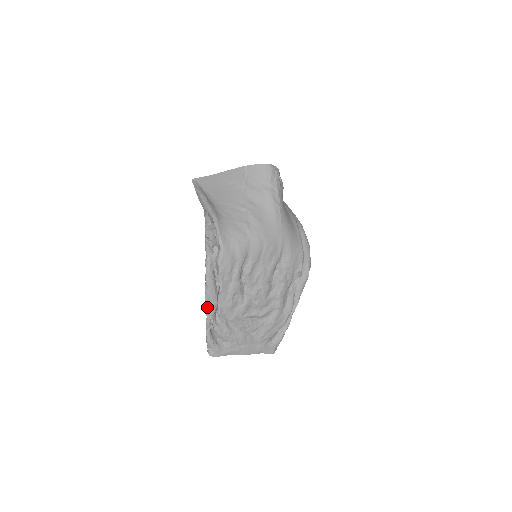
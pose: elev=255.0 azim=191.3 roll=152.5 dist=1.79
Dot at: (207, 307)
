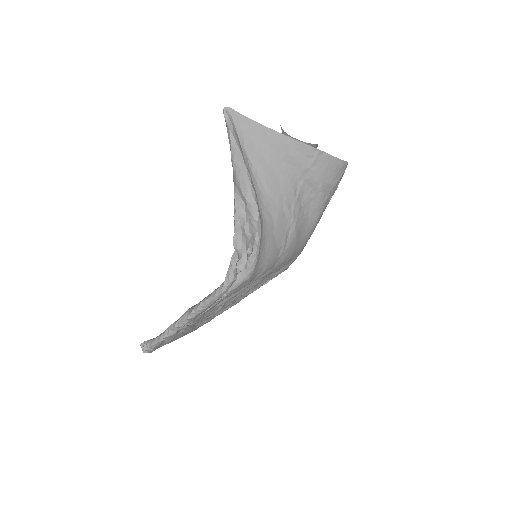
Dot at: (183, 321)
